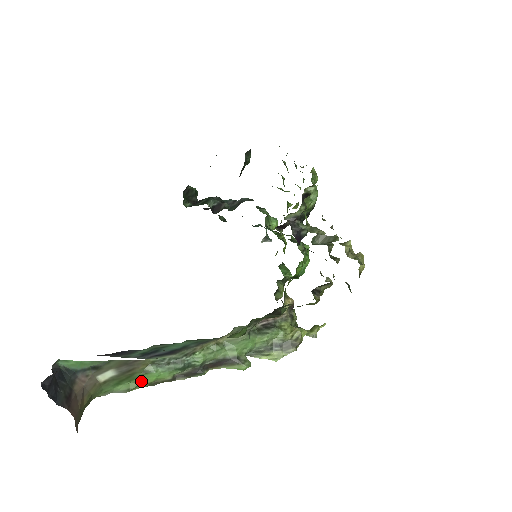
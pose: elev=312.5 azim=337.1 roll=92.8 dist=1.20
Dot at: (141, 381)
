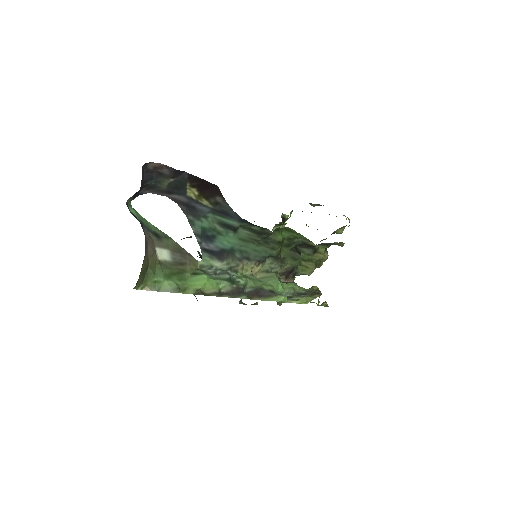
Dot at: (189, 285)
